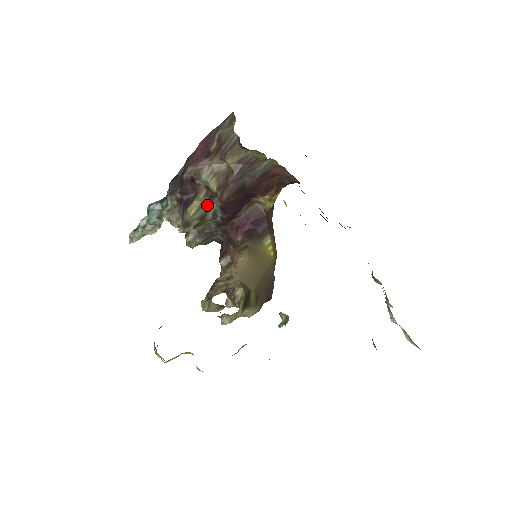
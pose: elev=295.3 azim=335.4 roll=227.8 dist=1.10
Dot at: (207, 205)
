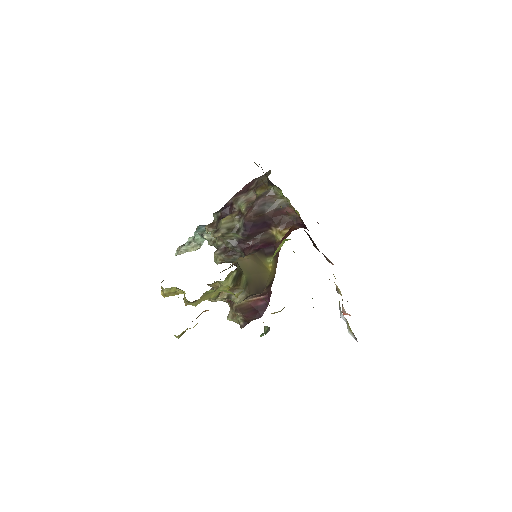
Dot at: (236, 222)
